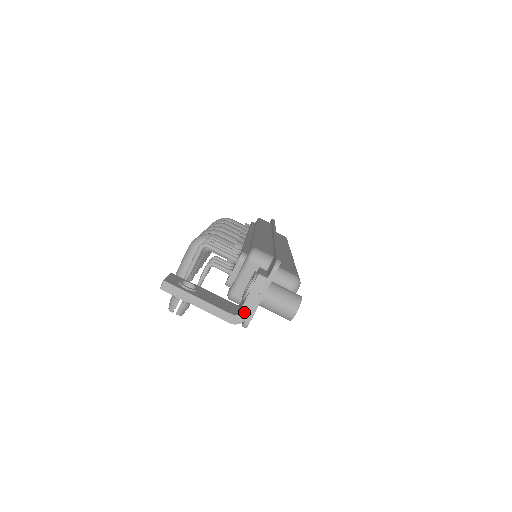
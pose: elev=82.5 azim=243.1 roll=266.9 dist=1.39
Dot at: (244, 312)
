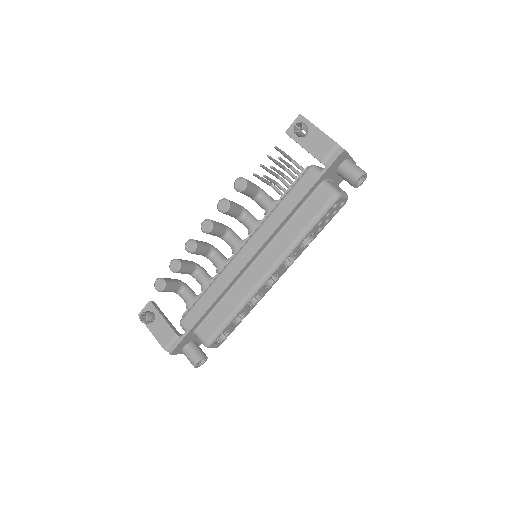
Dot at: occluded
